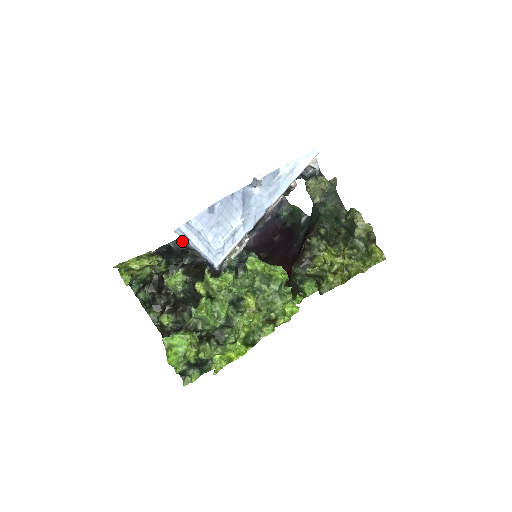
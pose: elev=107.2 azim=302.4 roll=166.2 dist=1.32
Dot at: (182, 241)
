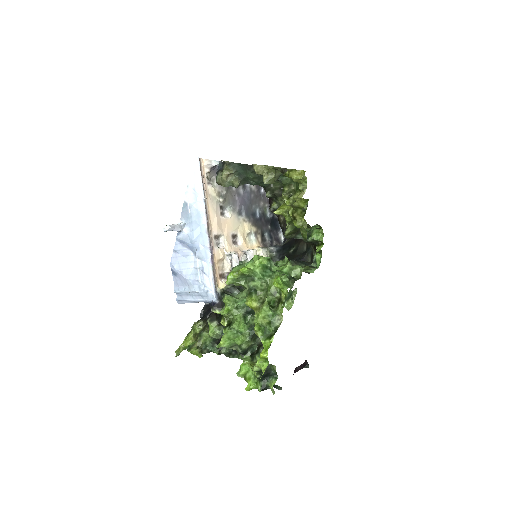
Dot at: occluded
